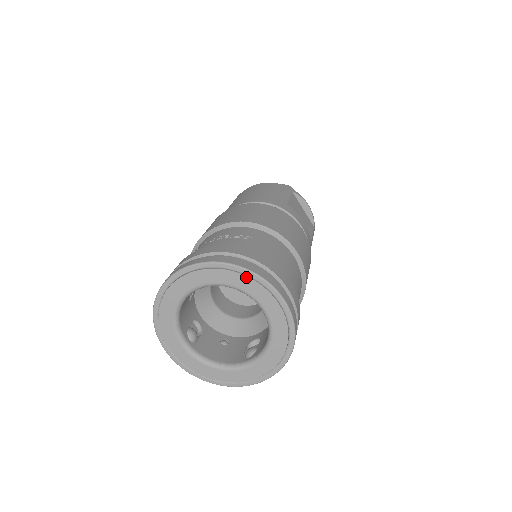
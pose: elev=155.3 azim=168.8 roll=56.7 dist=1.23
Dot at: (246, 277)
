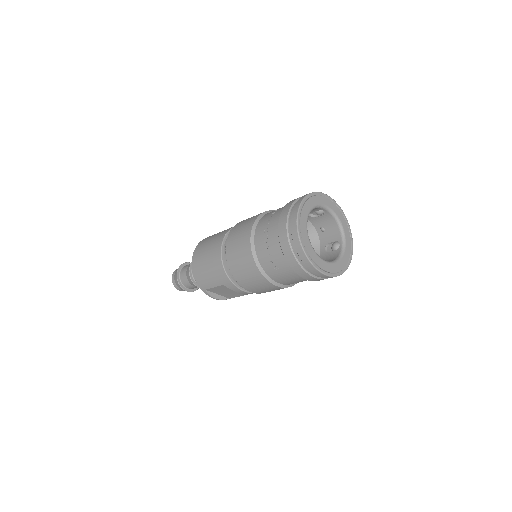
Dot at: (315, 196)
